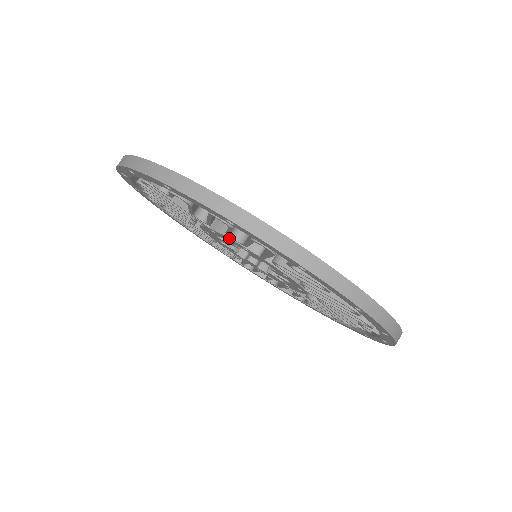
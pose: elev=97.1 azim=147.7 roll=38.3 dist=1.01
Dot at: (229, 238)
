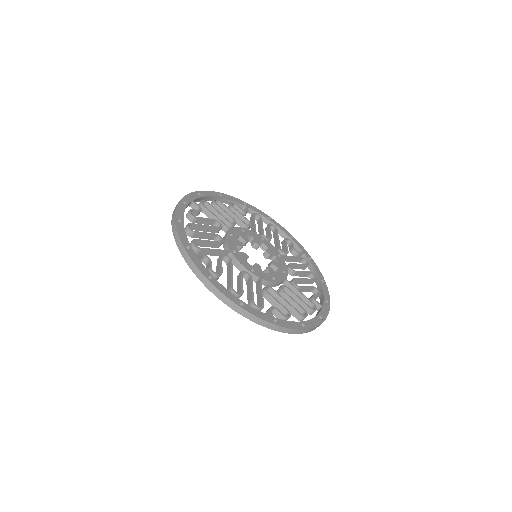
Dot at: occluded
